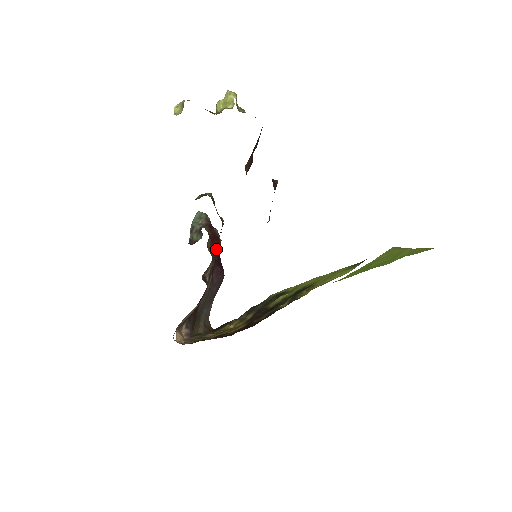
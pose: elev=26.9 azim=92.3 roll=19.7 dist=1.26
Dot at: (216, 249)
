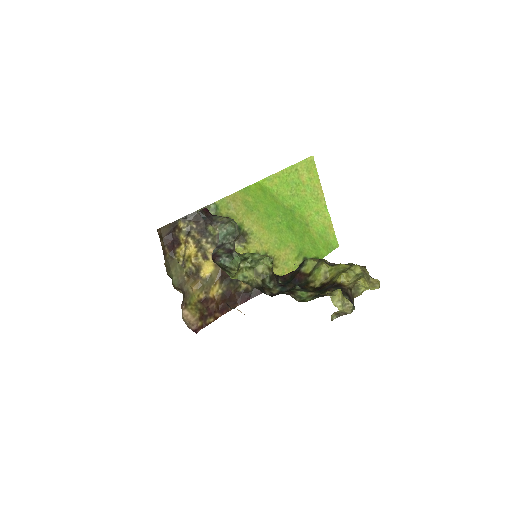
Dot at: occluded
